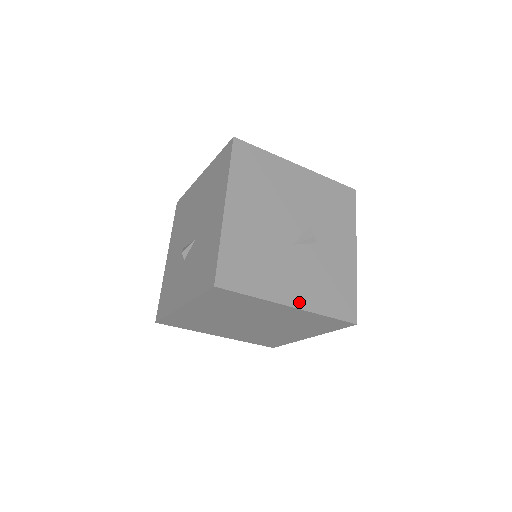
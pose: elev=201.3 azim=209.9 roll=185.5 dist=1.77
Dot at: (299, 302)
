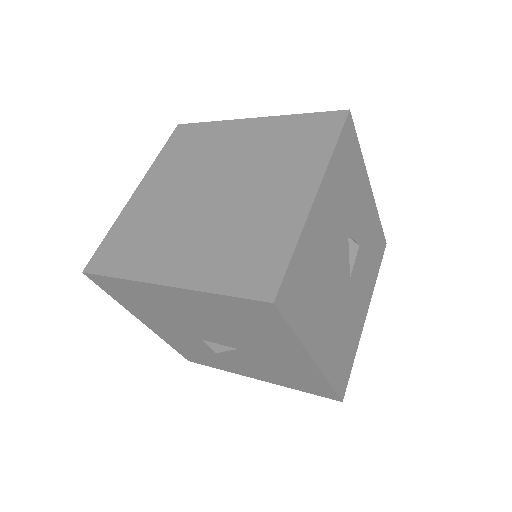
Dot at: (367, 304)
